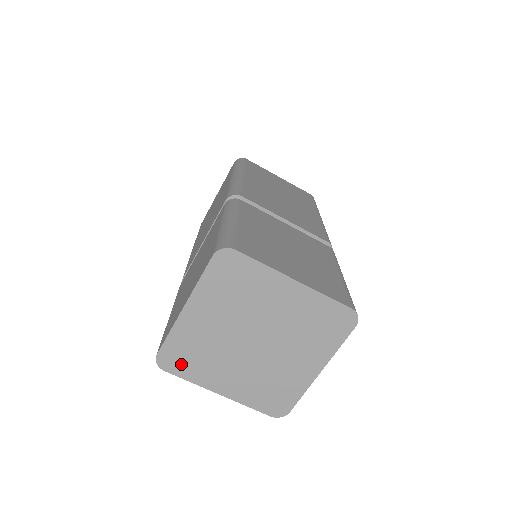
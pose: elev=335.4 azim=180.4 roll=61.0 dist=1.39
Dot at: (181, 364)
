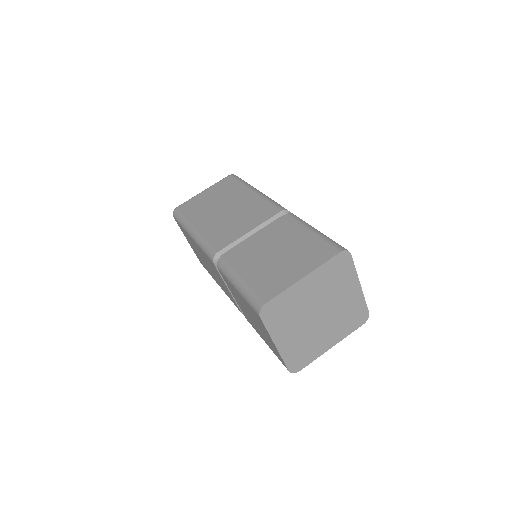
Dot at: (303, 360)
